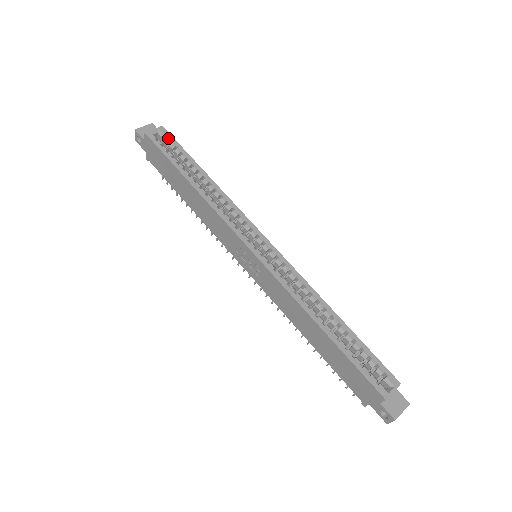
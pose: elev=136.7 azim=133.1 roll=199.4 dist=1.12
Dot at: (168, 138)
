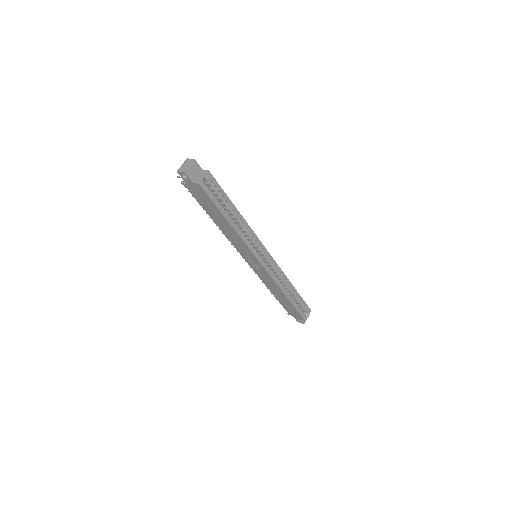
Dot at: (214, 183)
